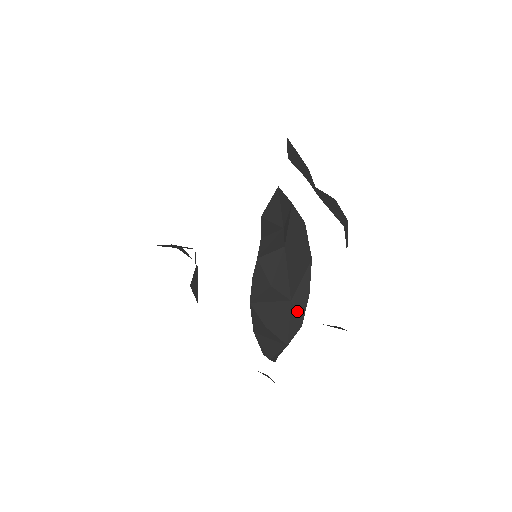
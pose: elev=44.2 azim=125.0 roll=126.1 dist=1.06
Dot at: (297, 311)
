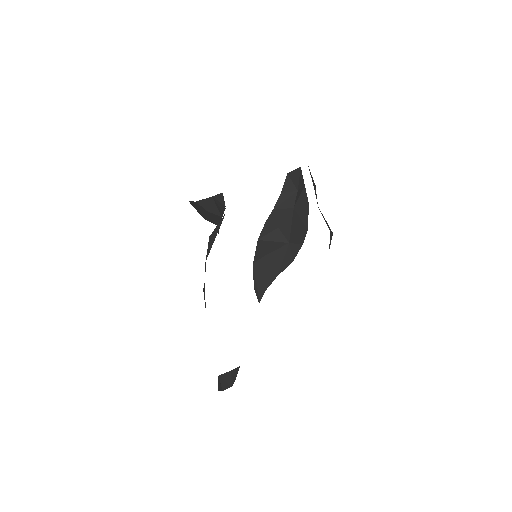
Dot at: (292, 251)
